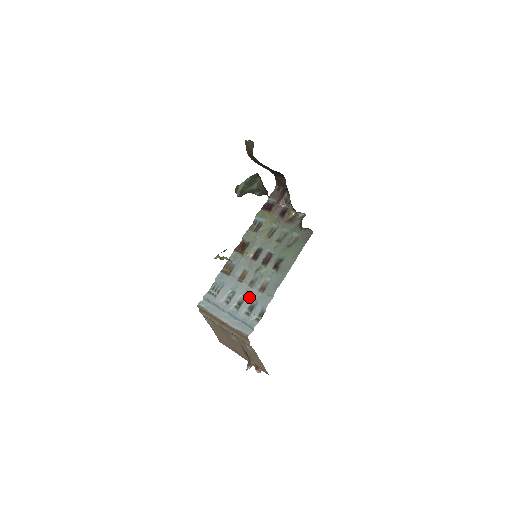
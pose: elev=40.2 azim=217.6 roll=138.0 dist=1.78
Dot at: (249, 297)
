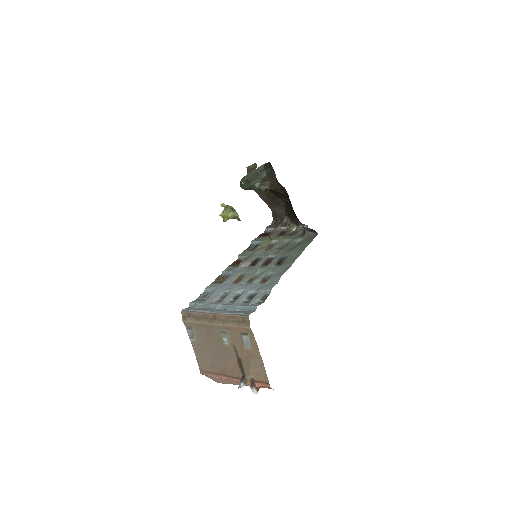
Dot at: (248, 289)
